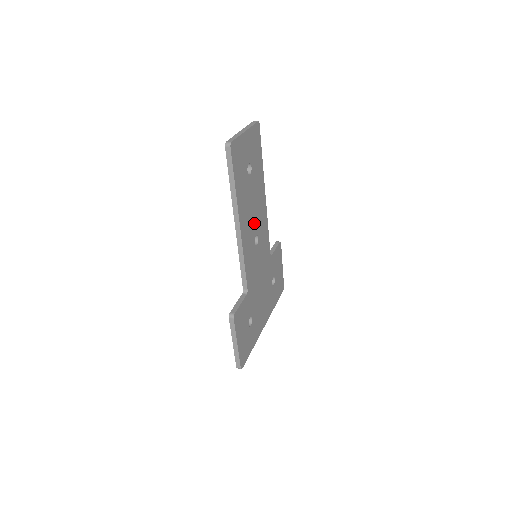
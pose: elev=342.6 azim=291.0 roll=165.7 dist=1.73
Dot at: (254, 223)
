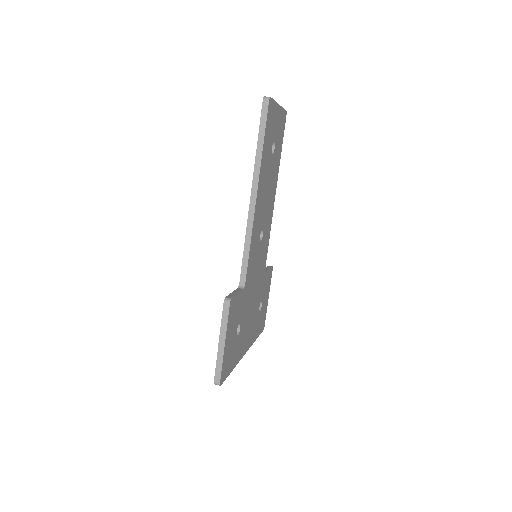
Dot at: (264, 213)
